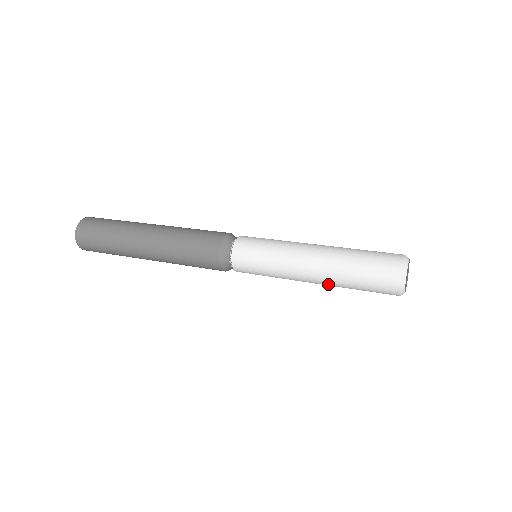
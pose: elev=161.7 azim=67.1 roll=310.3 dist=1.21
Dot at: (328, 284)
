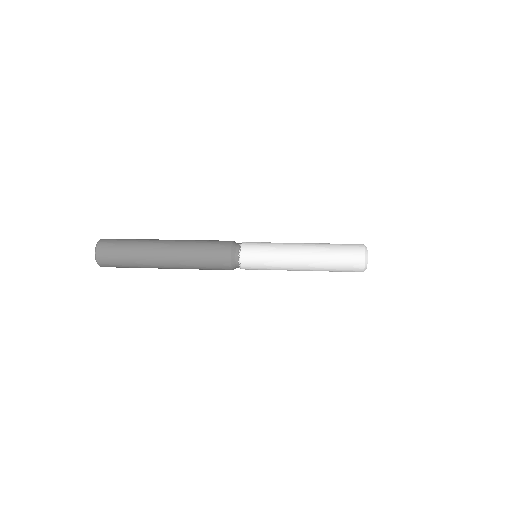
Dot at: occluded
